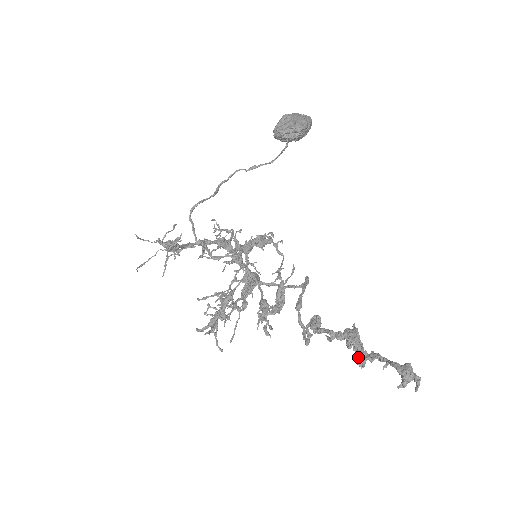
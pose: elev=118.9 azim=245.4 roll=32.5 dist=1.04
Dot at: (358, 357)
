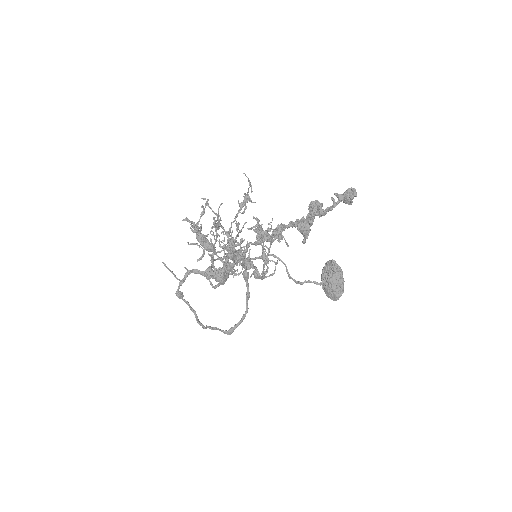
Dot at: (313, 205)
